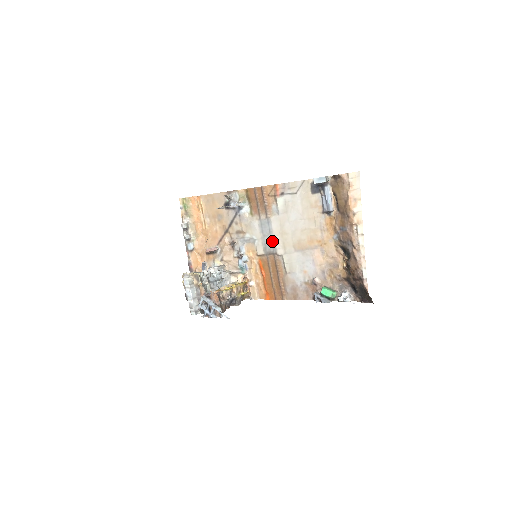
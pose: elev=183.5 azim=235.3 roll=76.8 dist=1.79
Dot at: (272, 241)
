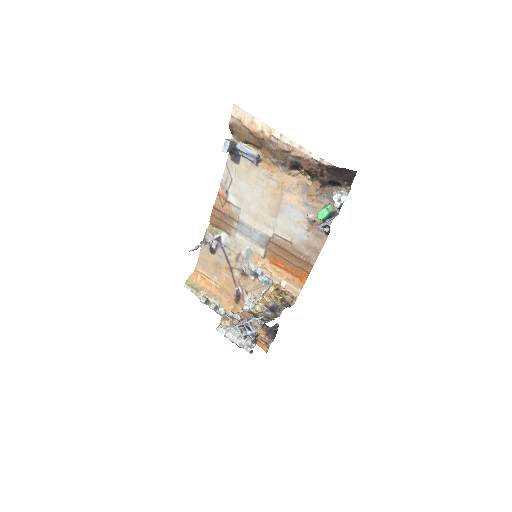
Dot at: (258, 233)
